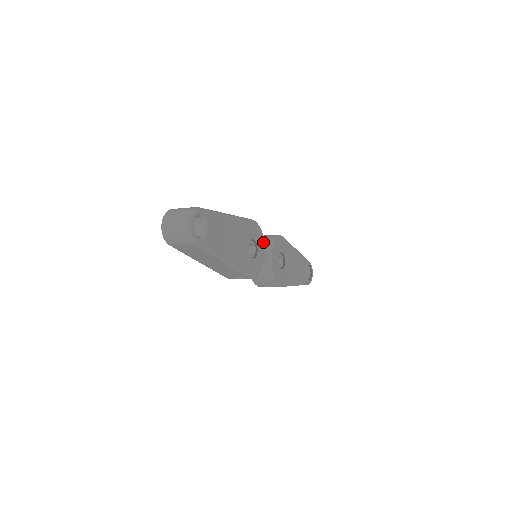
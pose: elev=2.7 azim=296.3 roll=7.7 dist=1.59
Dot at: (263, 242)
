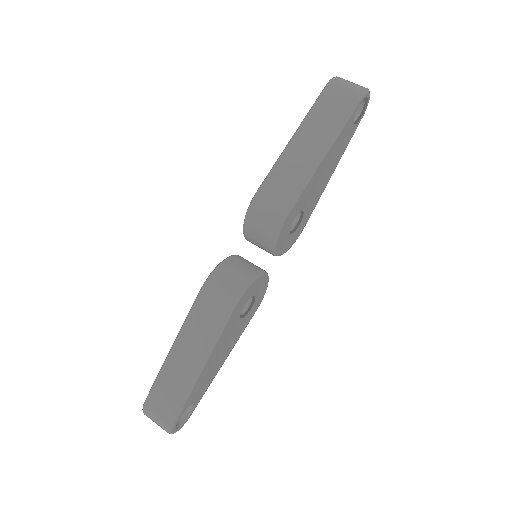
Dot at: (258, 280)
